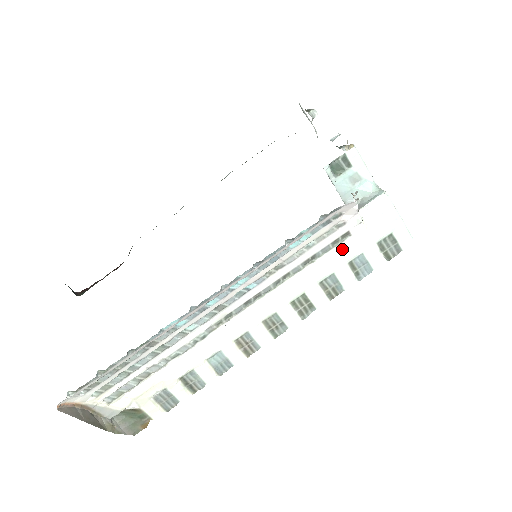
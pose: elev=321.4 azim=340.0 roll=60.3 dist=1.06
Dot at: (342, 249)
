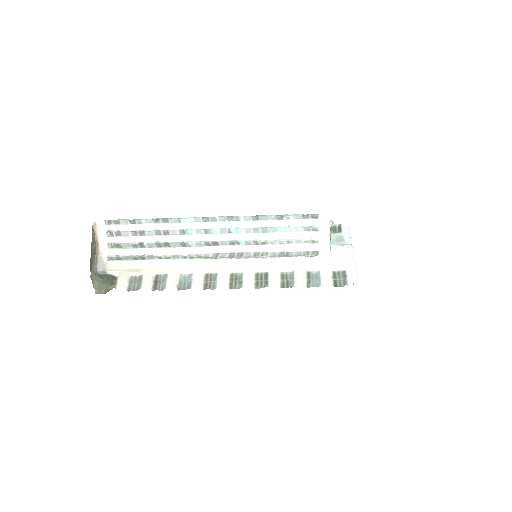
Dot at: (308, 260)
